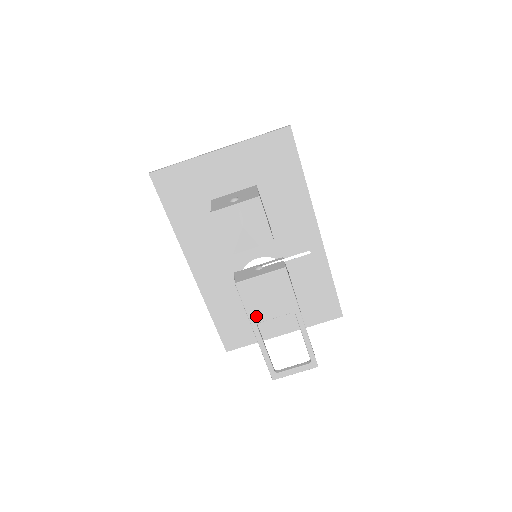
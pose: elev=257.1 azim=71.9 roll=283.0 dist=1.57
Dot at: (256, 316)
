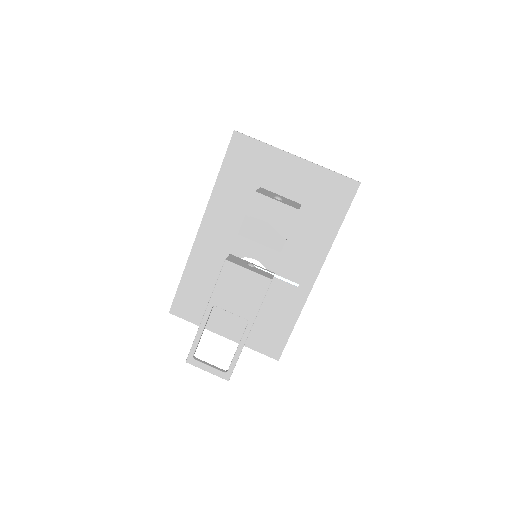
Dot at: (218, 299)
